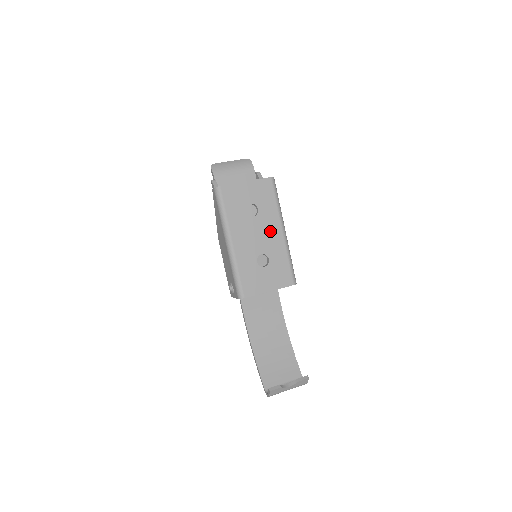
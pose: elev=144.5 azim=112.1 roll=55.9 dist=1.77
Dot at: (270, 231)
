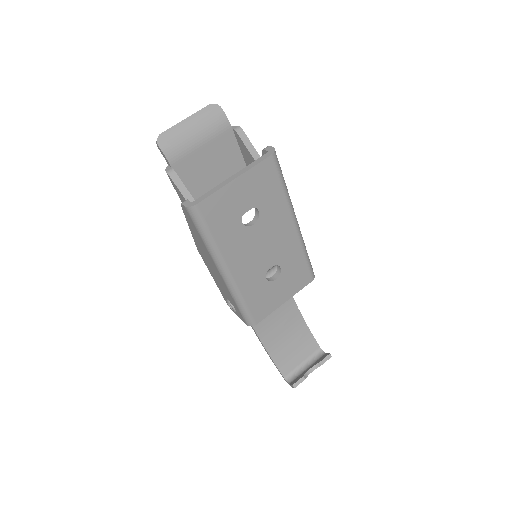
Dot at: (278, 233)
